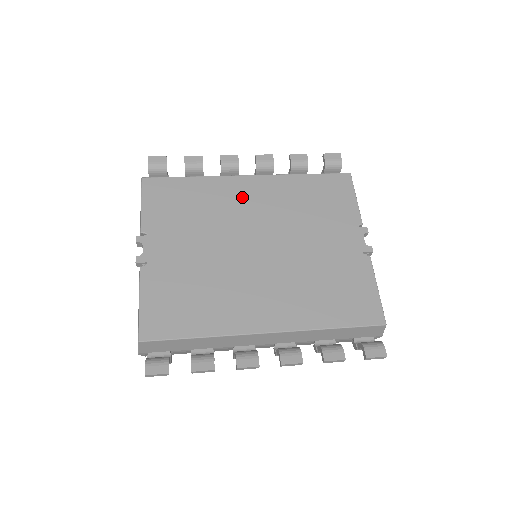
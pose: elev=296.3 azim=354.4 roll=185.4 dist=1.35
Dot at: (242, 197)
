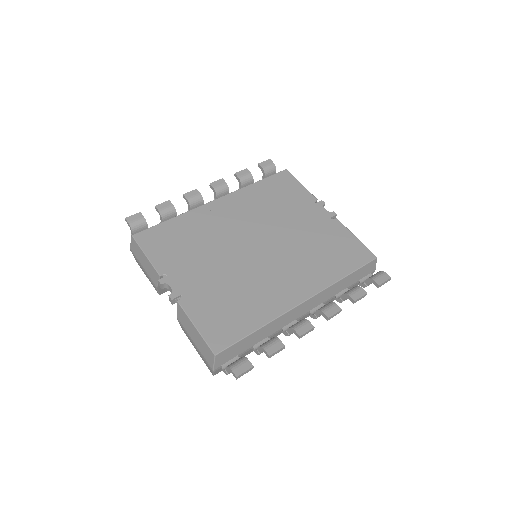
Dot at: (221, 217)
